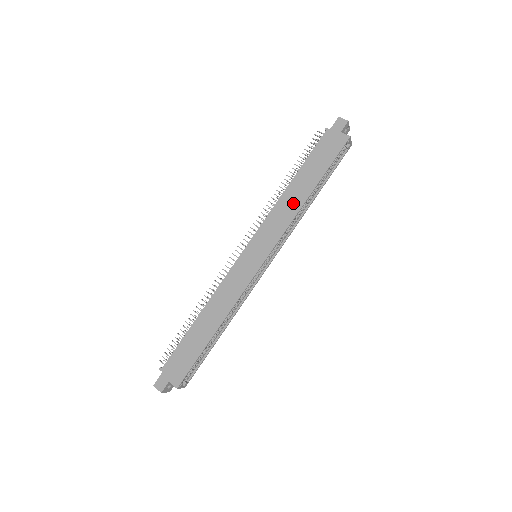
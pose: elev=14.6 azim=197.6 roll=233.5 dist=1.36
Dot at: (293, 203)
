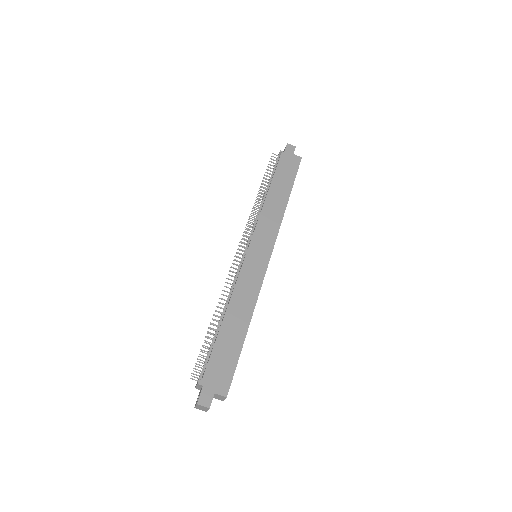
Dot at: (277, 207)
